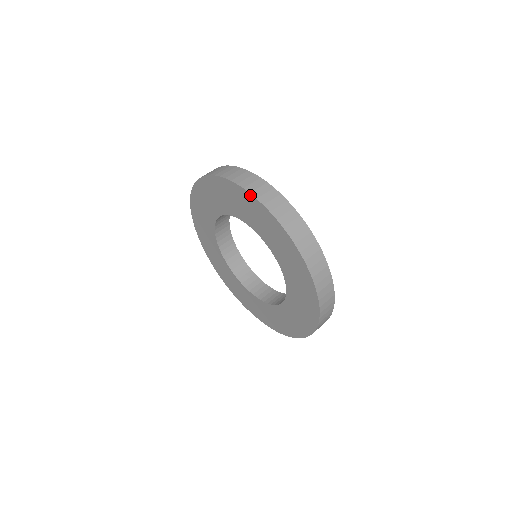
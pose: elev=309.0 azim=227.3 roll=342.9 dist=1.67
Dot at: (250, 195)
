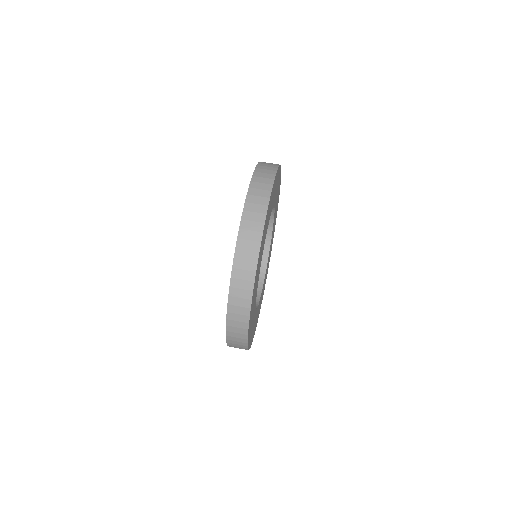
Dot at: (248, 189)
